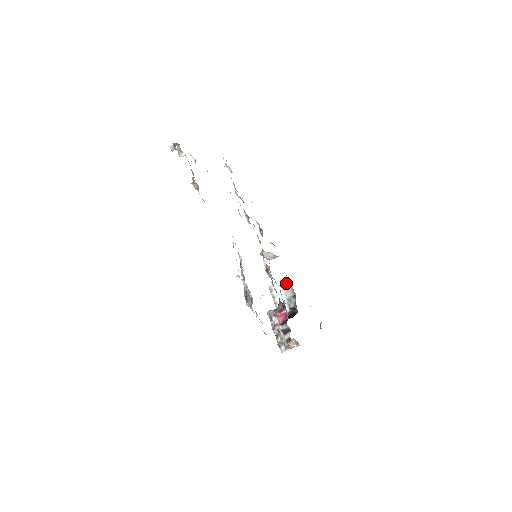
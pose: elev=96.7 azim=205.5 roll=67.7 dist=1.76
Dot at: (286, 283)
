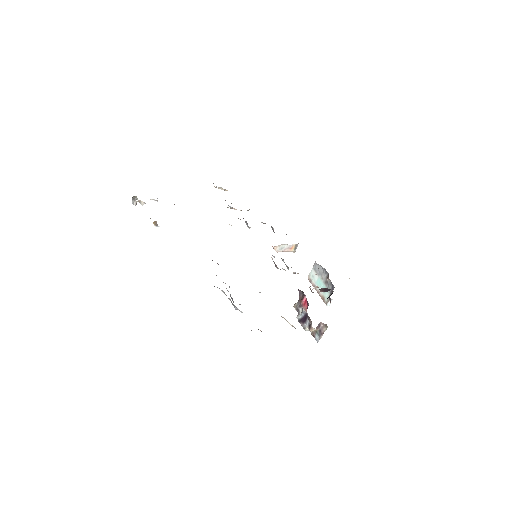
Dot at: (317, 266)
